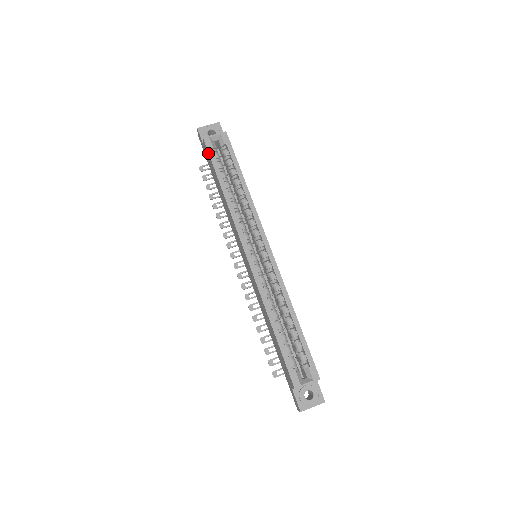
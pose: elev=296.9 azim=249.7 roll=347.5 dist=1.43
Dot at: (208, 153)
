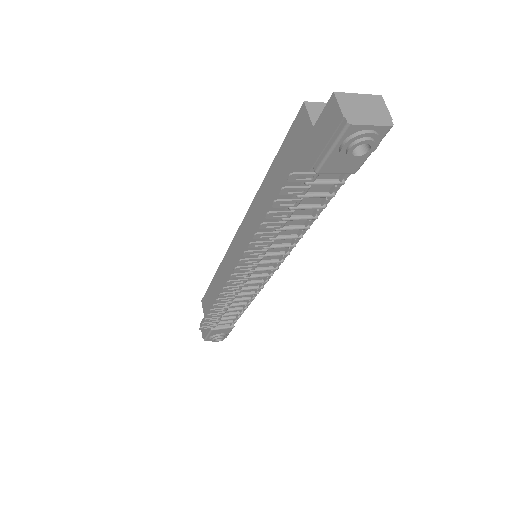
Dot at: (205, 296)
